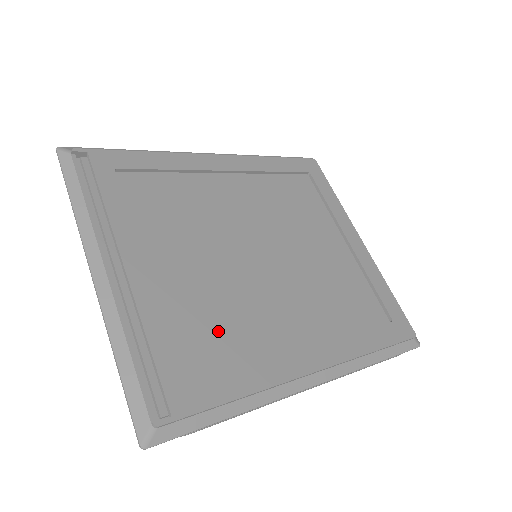
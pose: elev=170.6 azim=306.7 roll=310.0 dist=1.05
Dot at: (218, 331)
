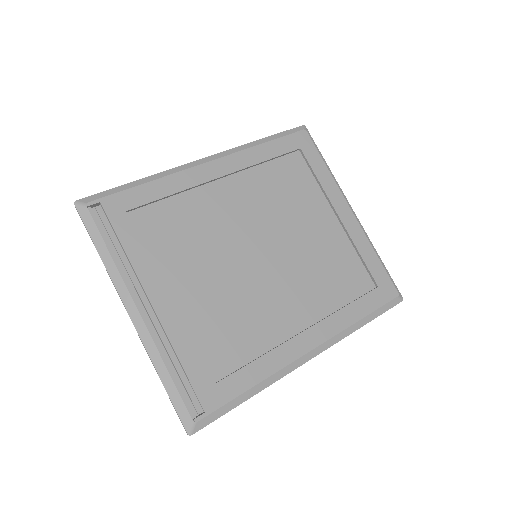
Dot at: (231, 336)
